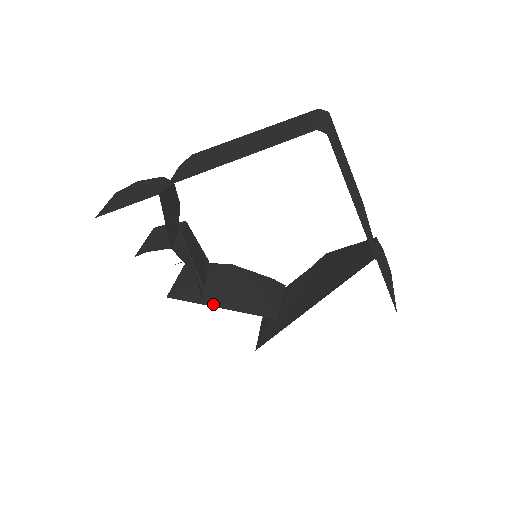
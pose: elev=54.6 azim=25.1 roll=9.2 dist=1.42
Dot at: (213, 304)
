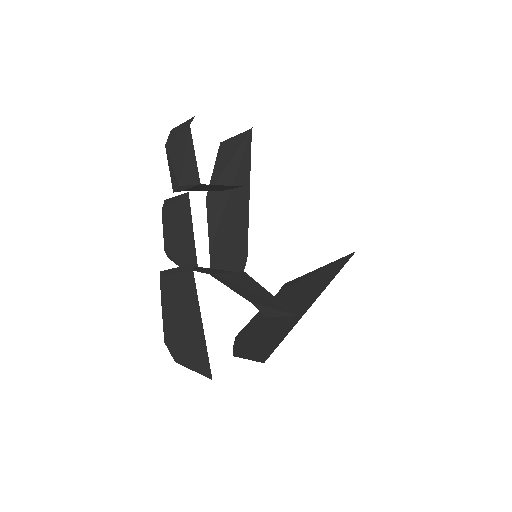
Dot at: occluded
